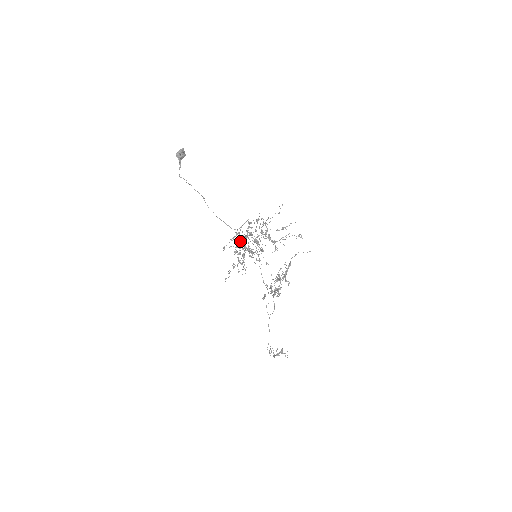
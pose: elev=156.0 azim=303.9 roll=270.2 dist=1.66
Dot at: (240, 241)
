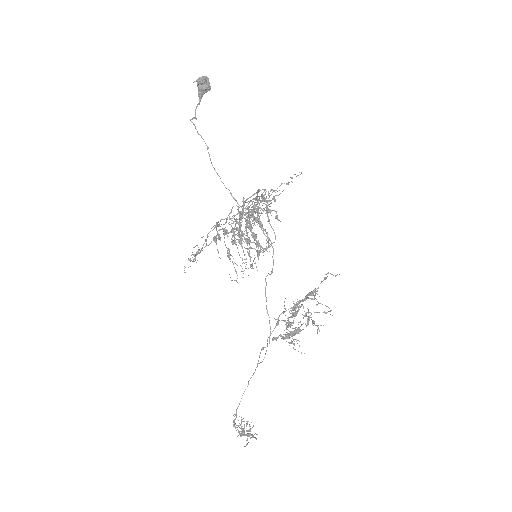
Dot at: occluded
